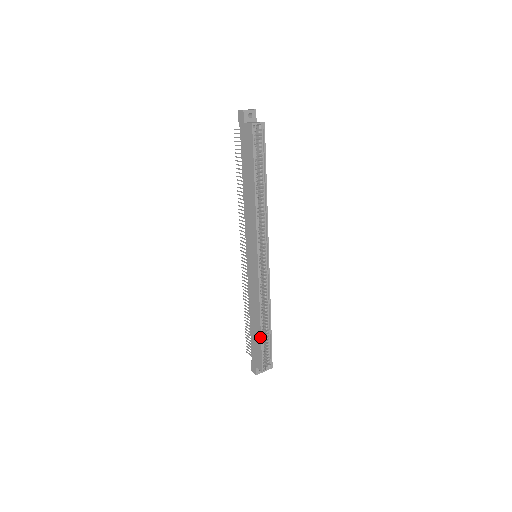
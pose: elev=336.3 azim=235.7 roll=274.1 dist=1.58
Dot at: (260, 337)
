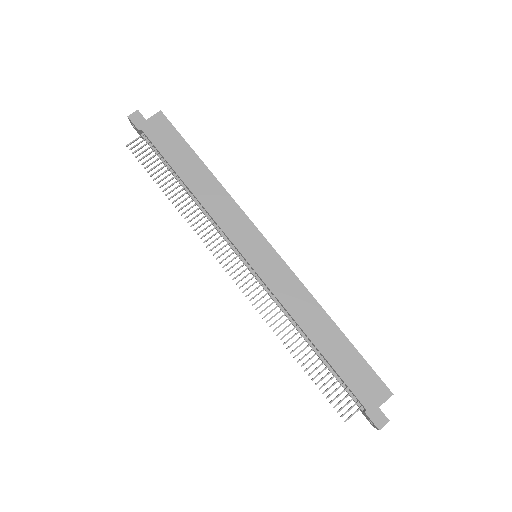
Dot at: (349, 343)
